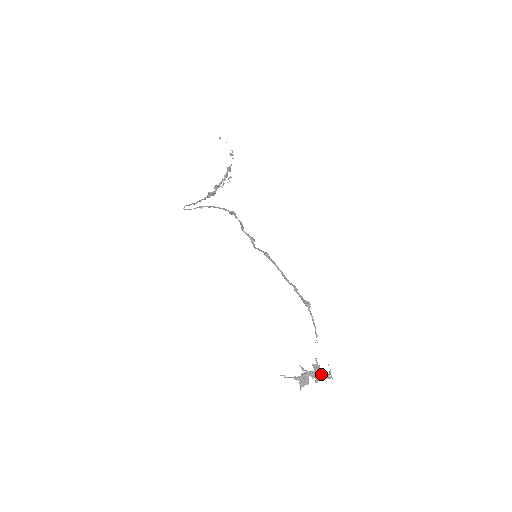
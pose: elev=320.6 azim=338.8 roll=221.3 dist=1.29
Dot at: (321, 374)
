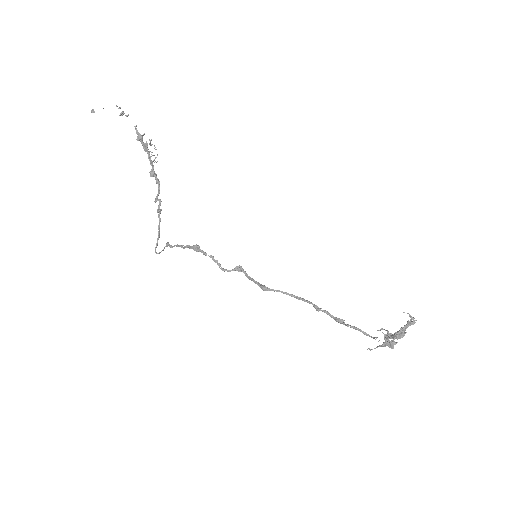
Dot at: (402, 334)
